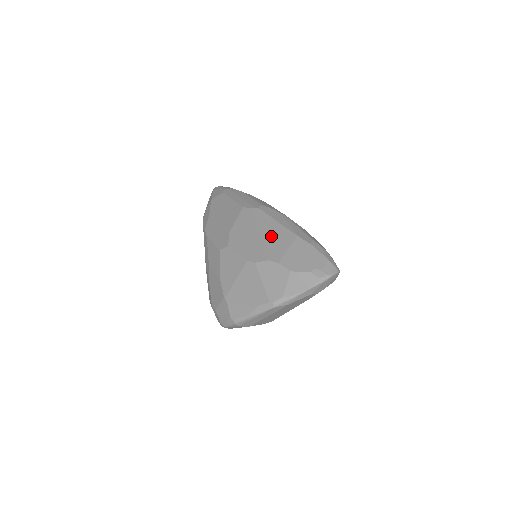
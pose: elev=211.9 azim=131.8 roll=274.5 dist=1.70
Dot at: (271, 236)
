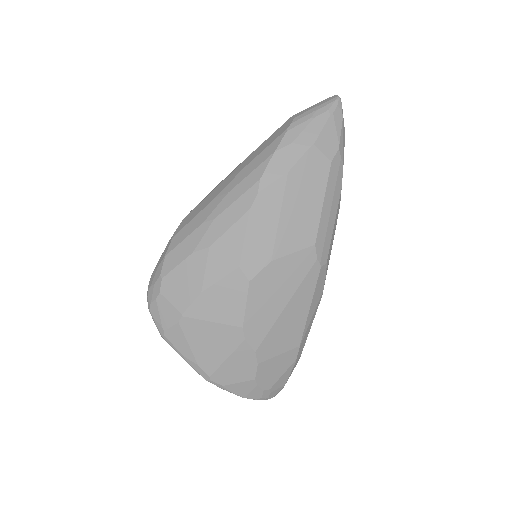
Dot at: (287, 323)
